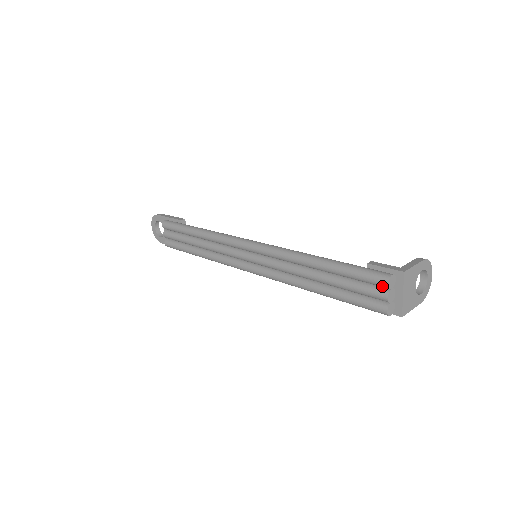
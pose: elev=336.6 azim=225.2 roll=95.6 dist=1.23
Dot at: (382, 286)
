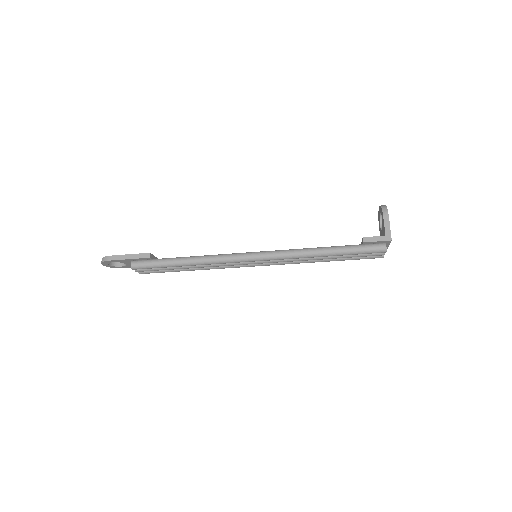
Dot at: (380, 252)
